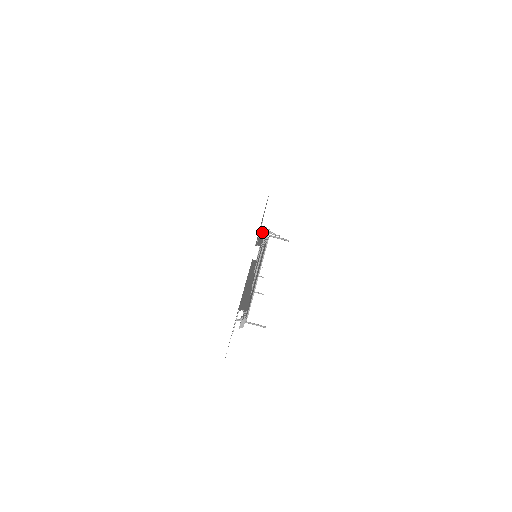
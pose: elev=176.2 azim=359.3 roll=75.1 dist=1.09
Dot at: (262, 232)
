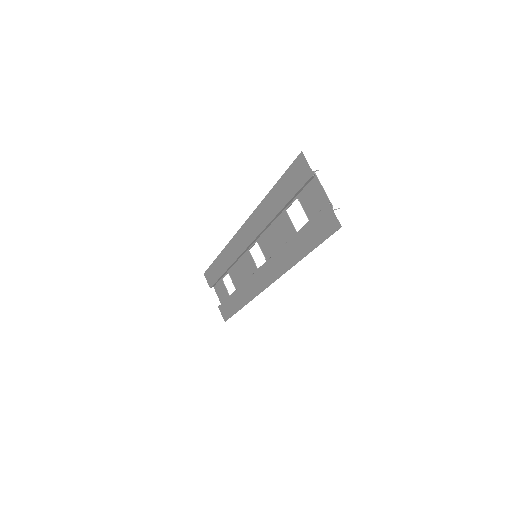
Dot at: occluded
